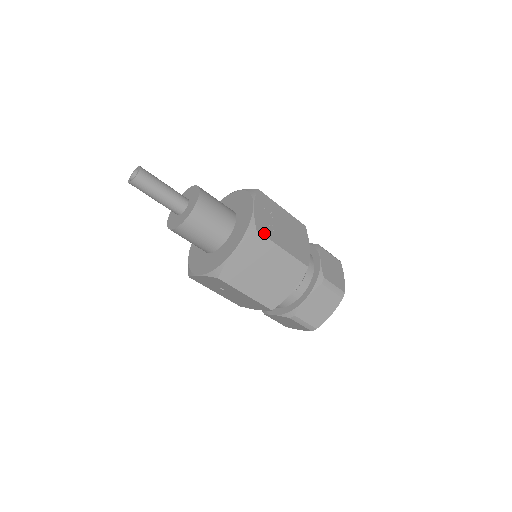
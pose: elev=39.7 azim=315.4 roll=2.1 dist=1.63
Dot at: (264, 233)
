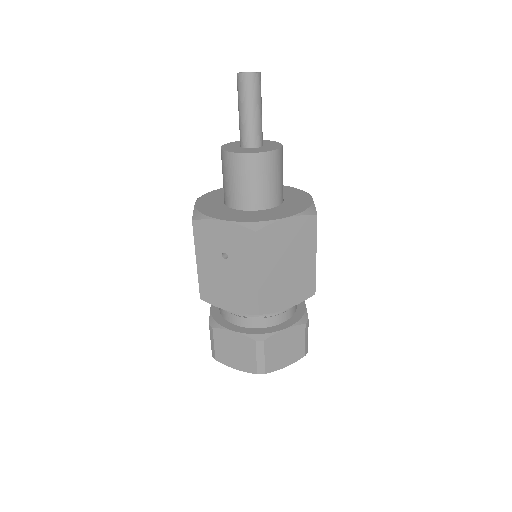
Dot at: (316, 225)
